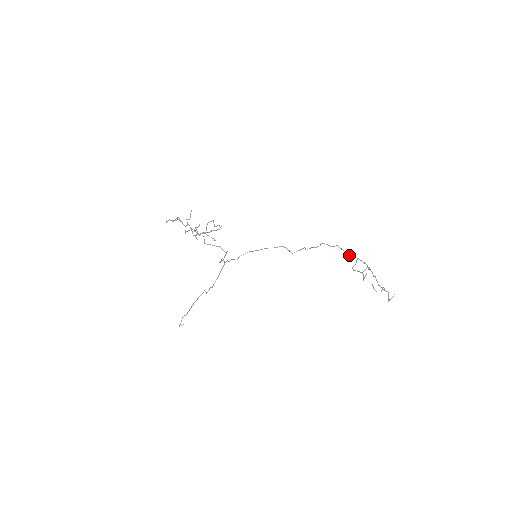
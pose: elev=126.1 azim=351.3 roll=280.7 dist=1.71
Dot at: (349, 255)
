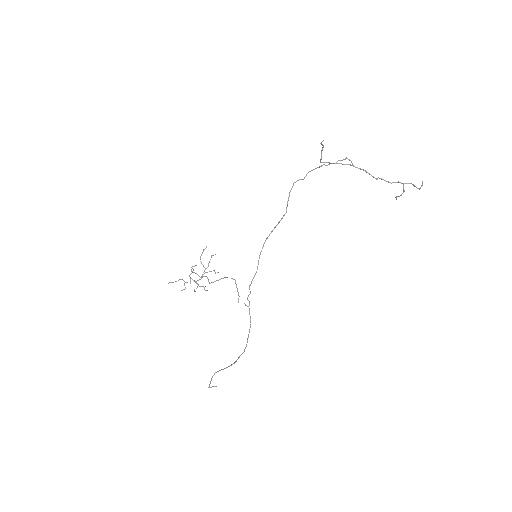
Dot at: (320, 166)
